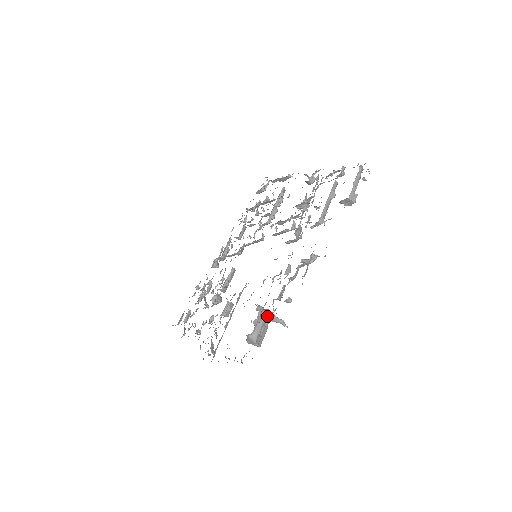
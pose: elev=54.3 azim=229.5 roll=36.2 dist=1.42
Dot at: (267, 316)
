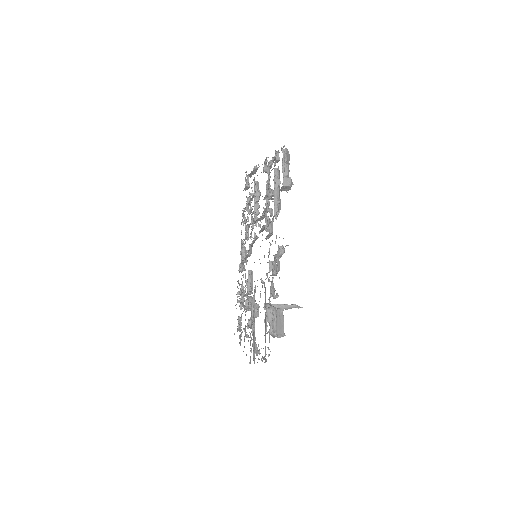
Dot at: (273, 312)
